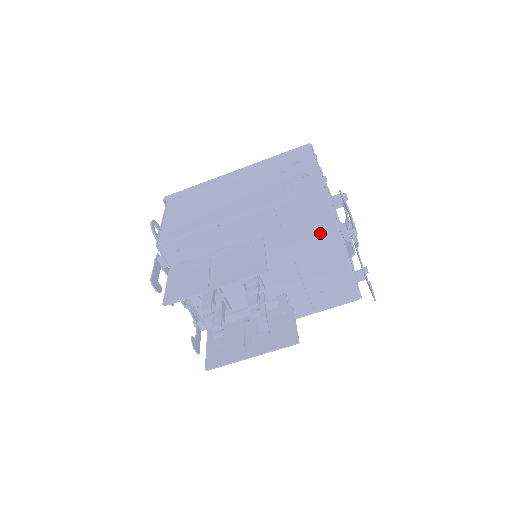
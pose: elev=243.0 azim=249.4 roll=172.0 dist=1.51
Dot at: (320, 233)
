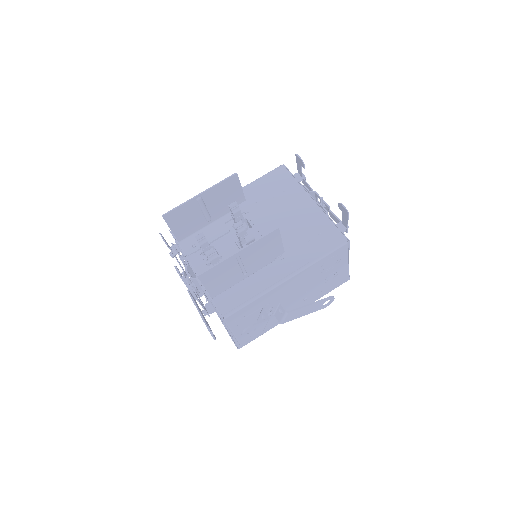
Dot at: (289, 194)
